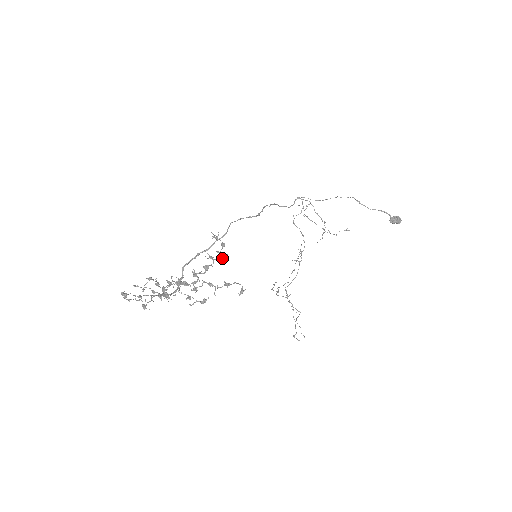
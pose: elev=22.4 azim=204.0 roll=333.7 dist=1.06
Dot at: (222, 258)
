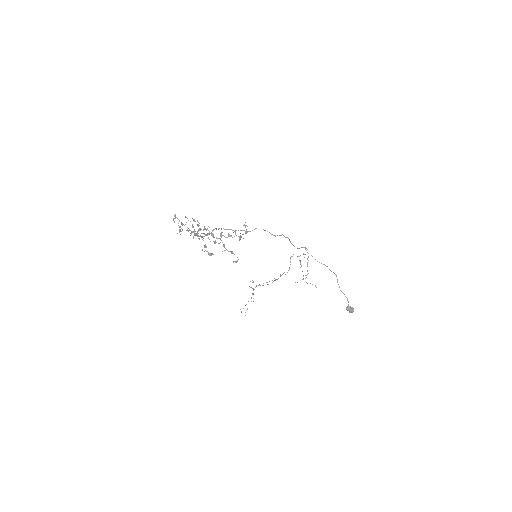
Dot at: (240, 238)
